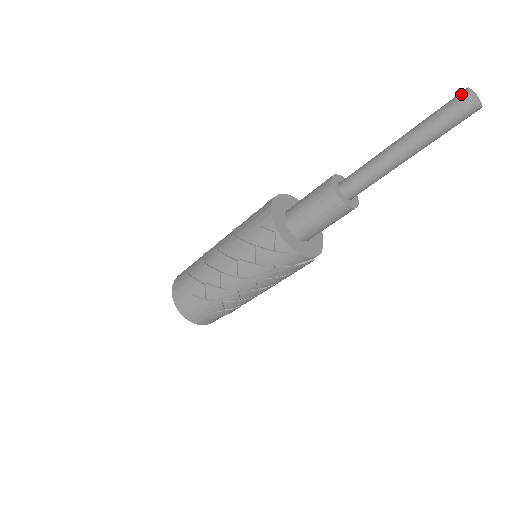
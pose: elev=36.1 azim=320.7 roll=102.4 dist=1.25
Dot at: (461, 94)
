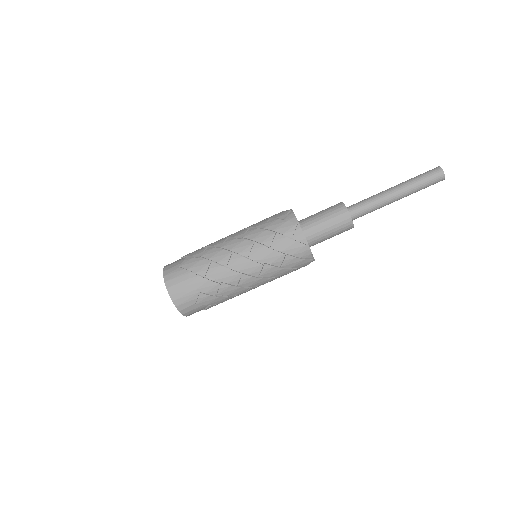
Dot at: (433, 169)
